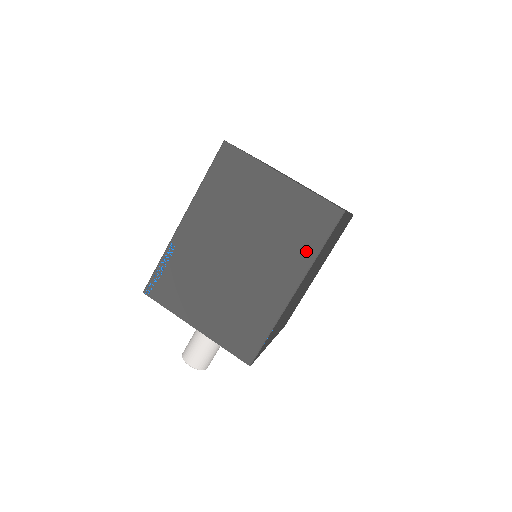
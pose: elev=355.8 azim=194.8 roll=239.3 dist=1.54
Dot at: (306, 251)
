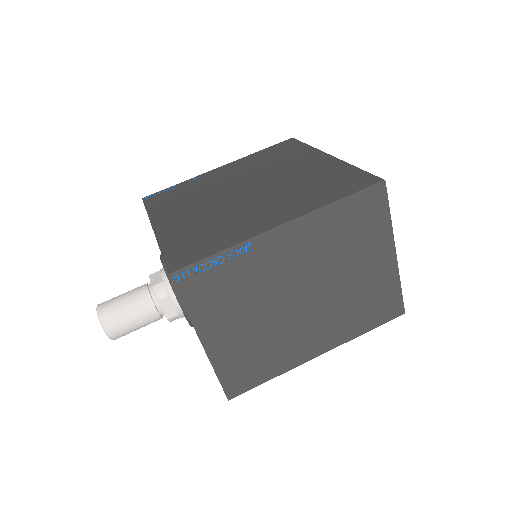
Dot at: (356, 328)
